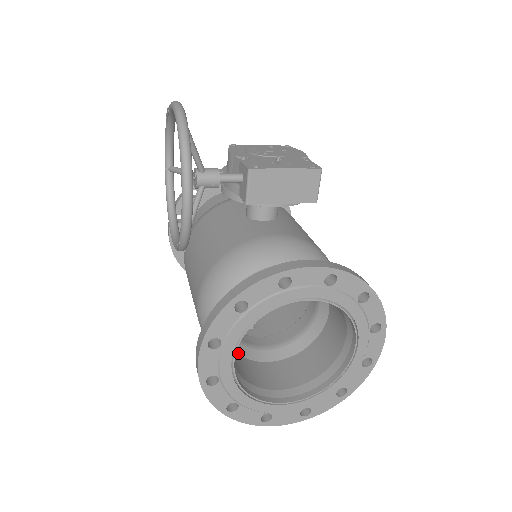
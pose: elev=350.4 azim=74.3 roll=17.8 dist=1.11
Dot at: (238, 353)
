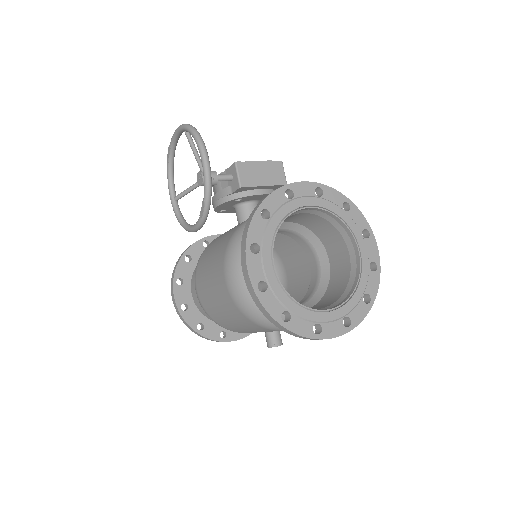
Dot at: occluded
